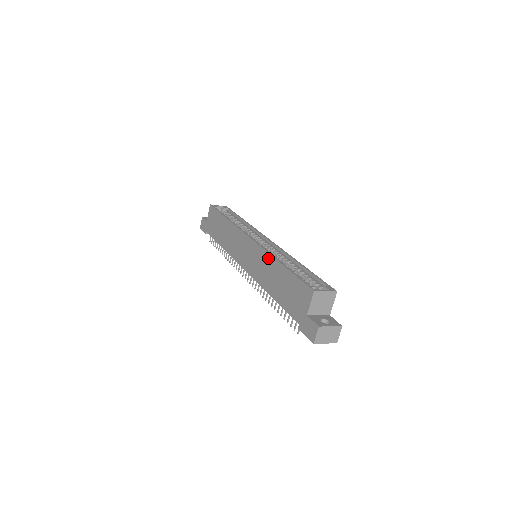
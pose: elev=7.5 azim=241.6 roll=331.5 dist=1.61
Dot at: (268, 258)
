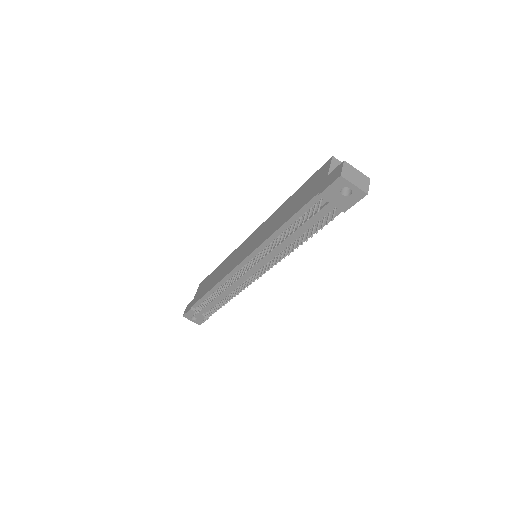
Dot at: (274, 214)
